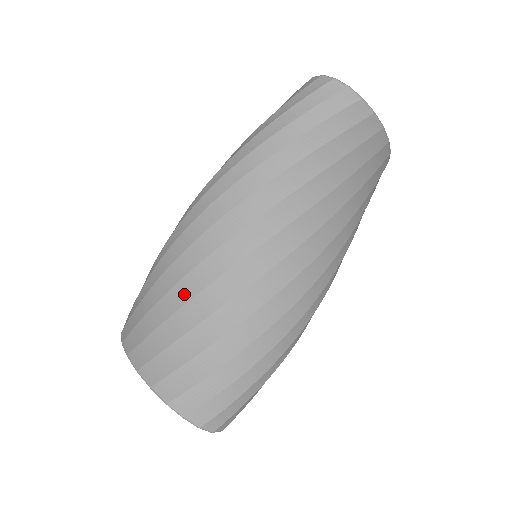
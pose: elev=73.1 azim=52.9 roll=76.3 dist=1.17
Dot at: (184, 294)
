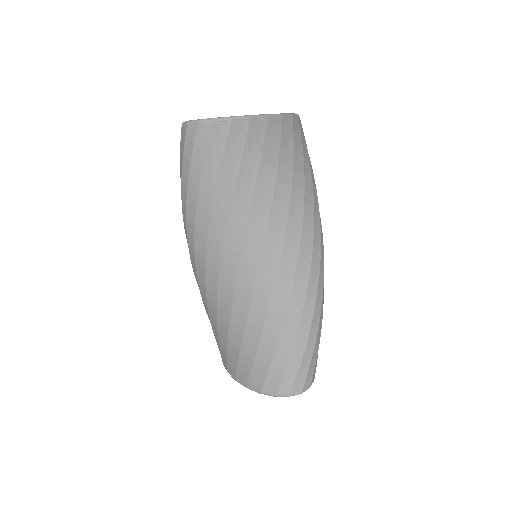
Dot at: (224, 319)
